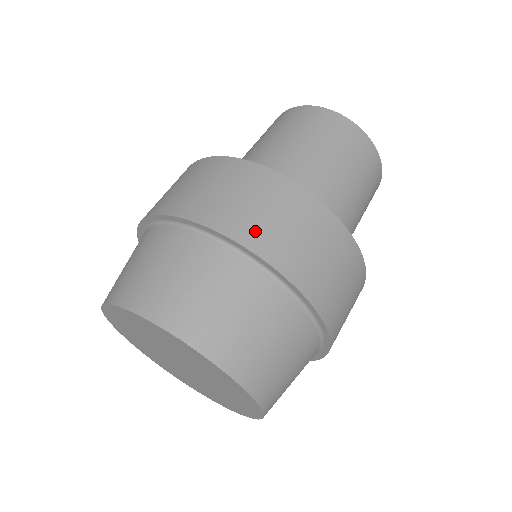
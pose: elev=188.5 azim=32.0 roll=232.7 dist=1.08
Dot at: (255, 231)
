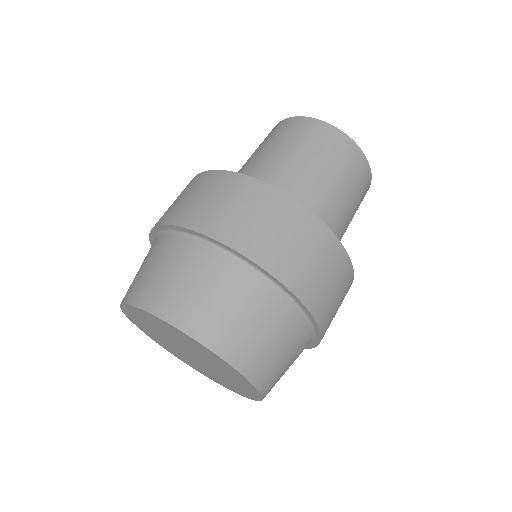
Dot at: (202, 217)
